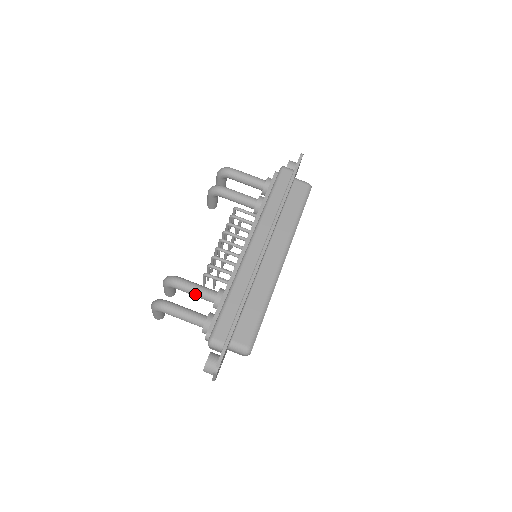
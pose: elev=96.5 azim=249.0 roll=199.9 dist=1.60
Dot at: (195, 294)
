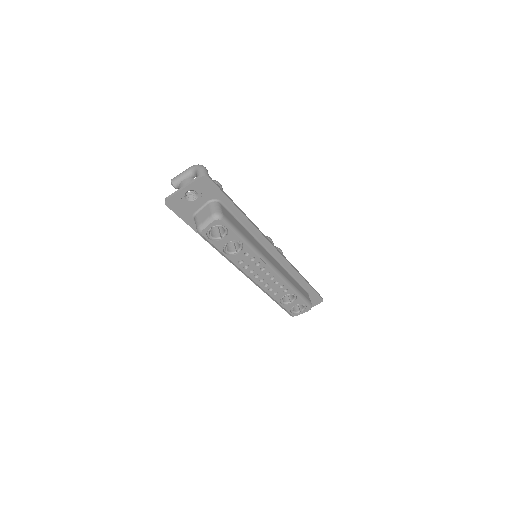
Dot at: occluded
